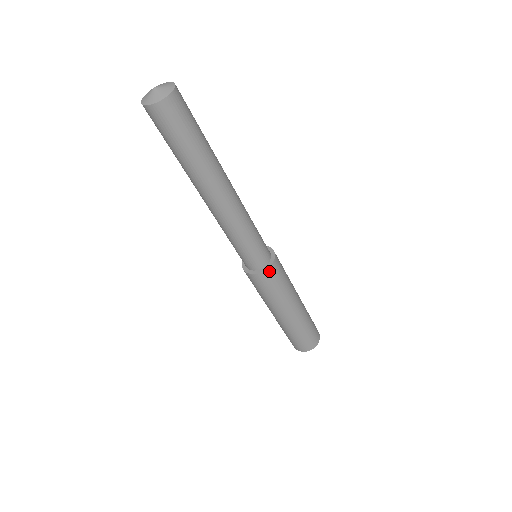
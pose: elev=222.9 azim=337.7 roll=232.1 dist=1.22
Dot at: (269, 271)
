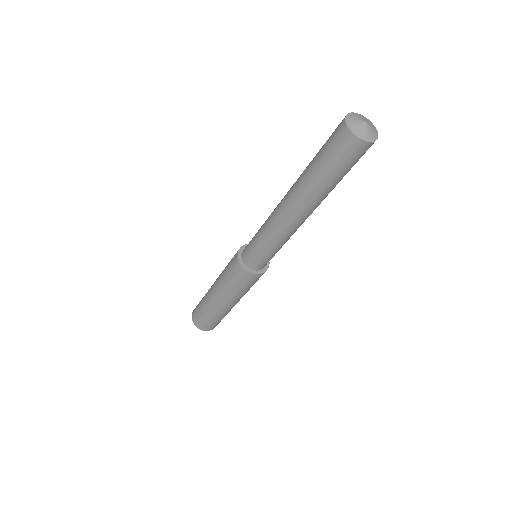
Dot at: (248, 274)
